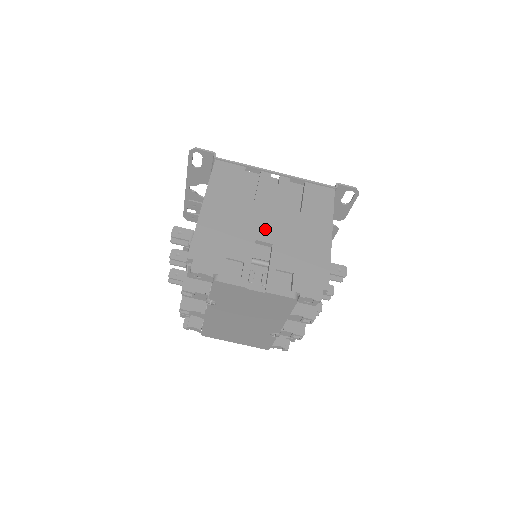
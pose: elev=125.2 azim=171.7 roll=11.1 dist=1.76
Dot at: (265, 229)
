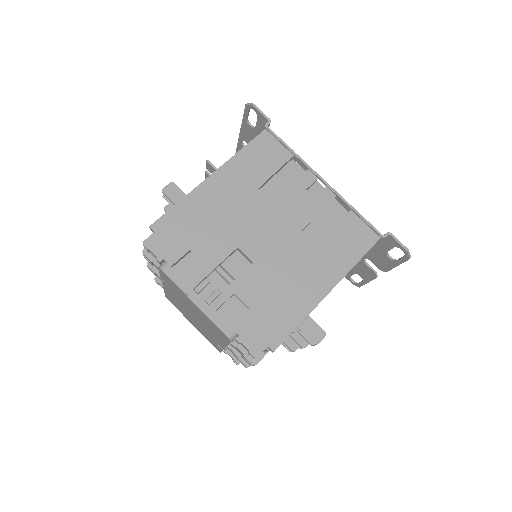
Dot at: (258, 241)
